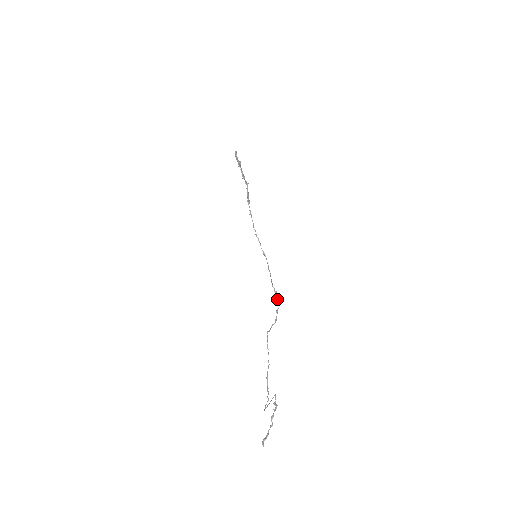
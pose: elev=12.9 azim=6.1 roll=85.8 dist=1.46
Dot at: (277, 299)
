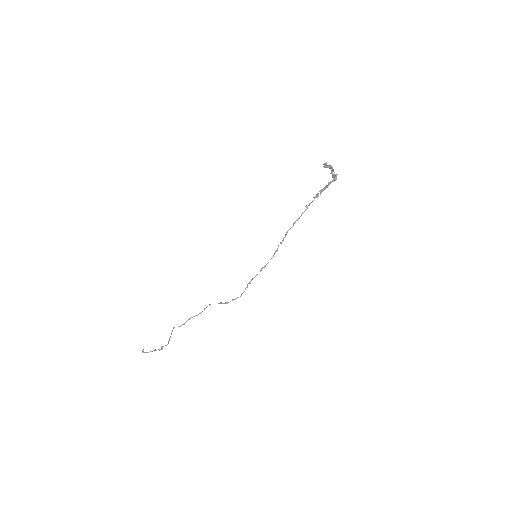
Dot at: (241, 295)
